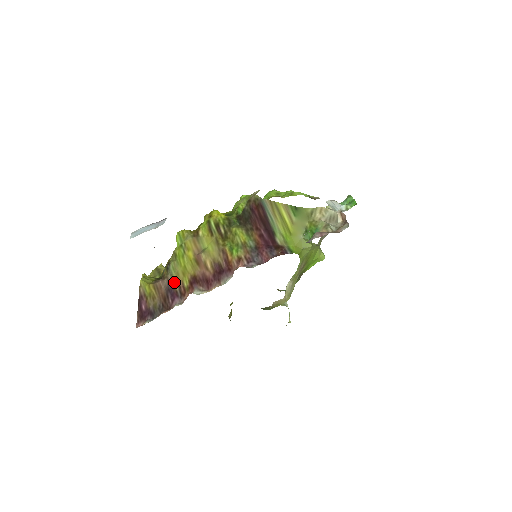
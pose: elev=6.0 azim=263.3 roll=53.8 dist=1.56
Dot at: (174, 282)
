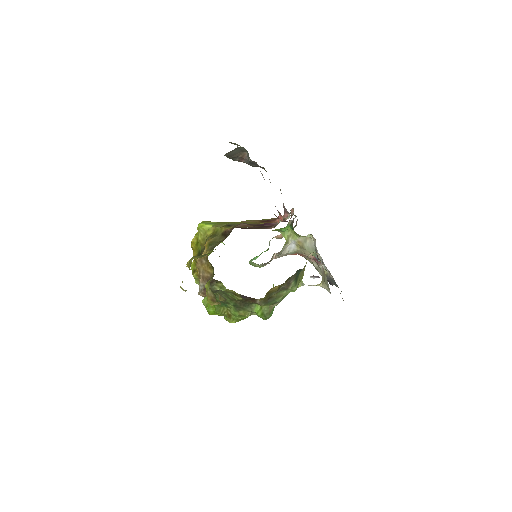
Dot at: occluded
